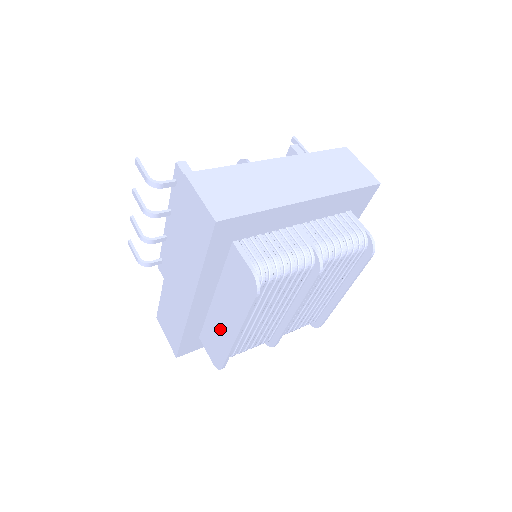
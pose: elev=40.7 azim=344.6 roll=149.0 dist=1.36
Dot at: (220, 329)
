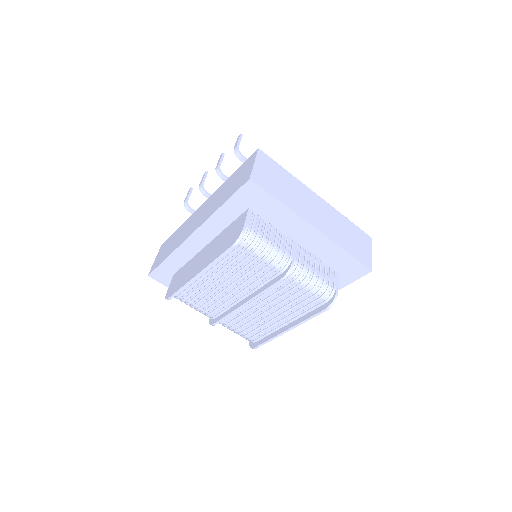
Dot at: (192, 268)
